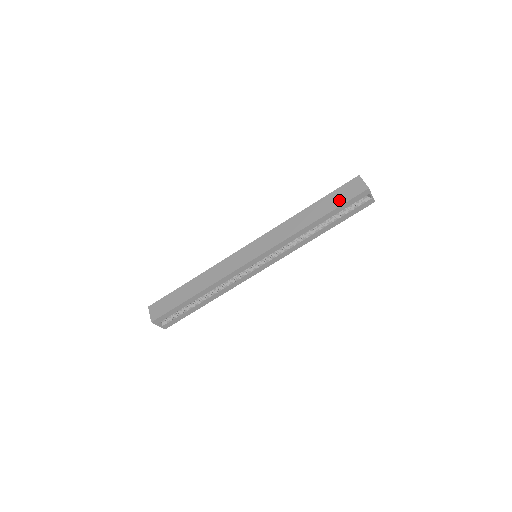
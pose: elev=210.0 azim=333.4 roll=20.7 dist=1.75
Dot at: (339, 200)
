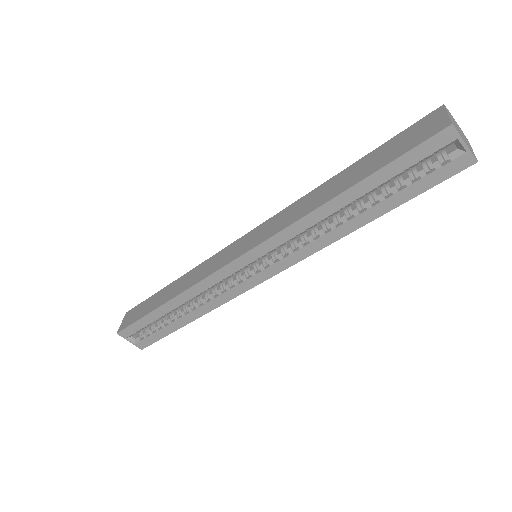
Dot at: (390, 154)
